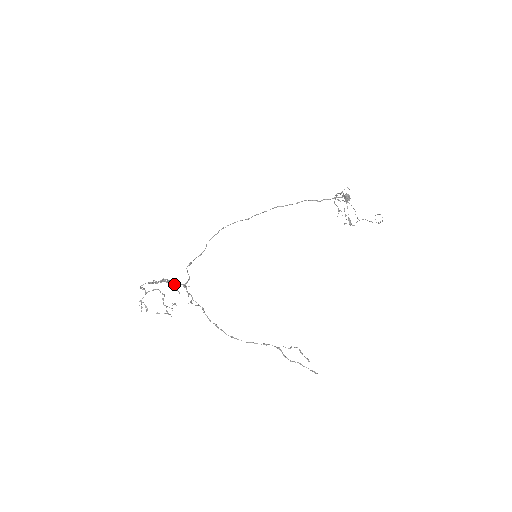
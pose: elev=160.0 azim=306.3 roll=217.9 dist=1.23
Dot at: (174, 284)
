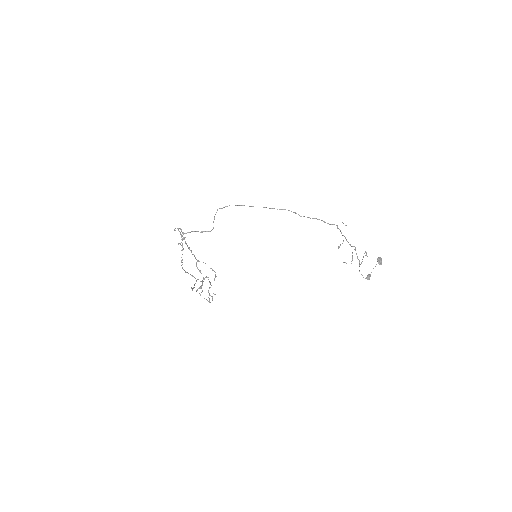
Dot at: occluded
